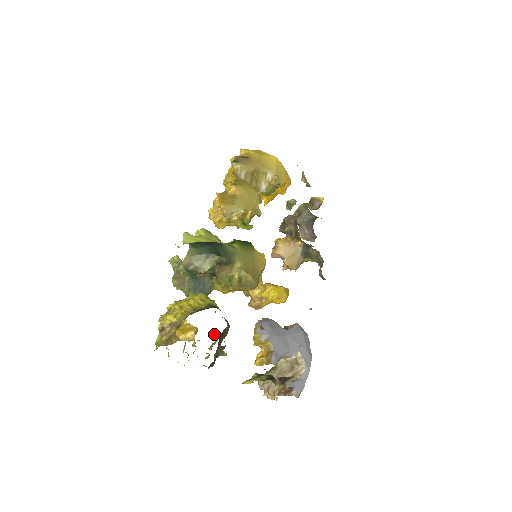
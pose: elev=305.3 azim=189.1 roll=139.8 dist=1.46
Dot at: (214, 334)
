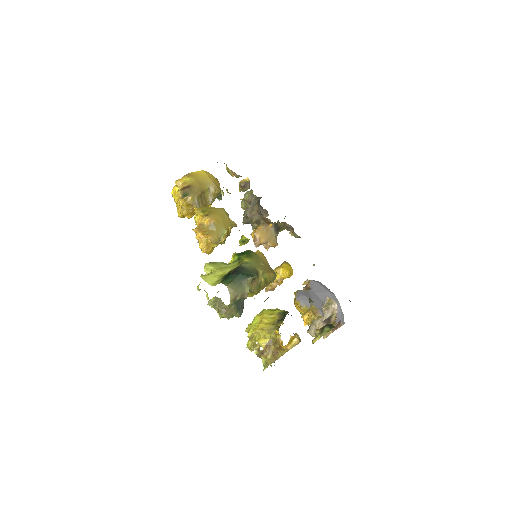
Dot at: occluded
